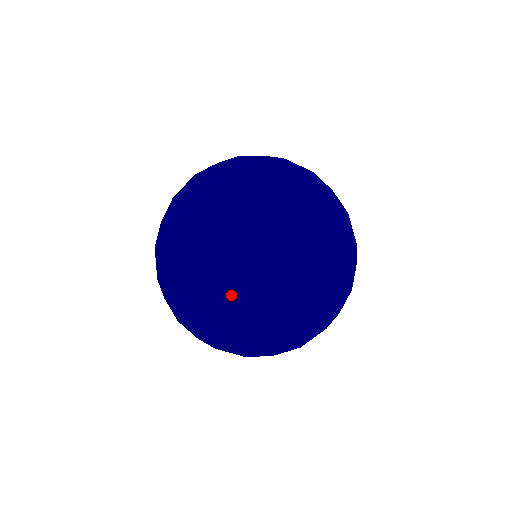
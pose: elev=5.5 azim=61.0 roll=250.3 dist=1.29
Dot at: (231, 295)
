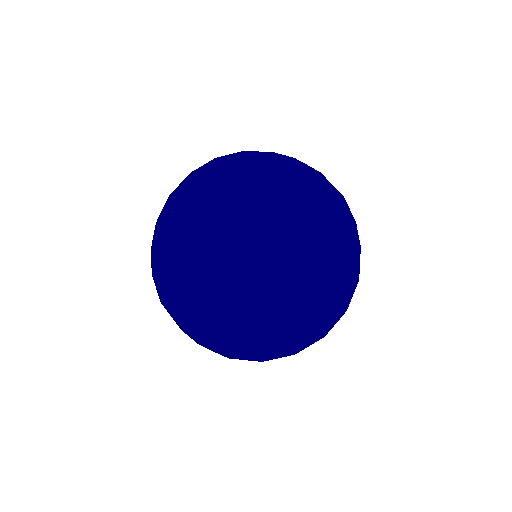
Dot at: (182, 318)
